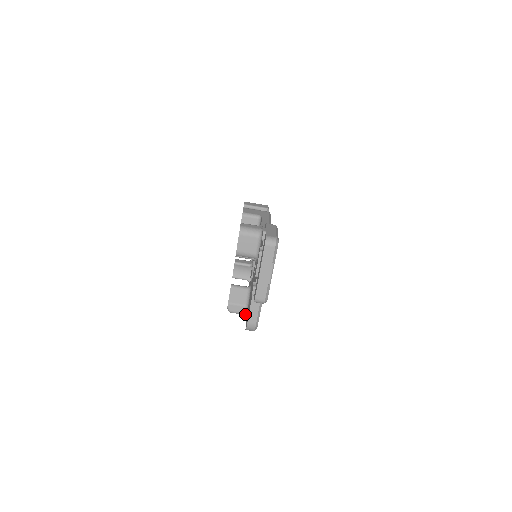
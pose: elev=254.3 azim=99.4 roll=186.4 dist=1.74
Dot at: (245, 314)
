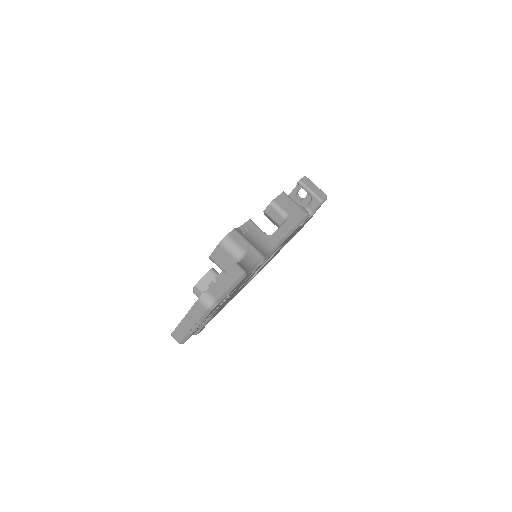
Dot at: occluded
